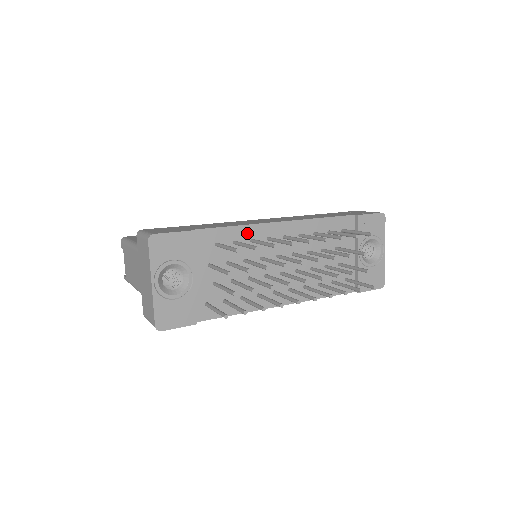
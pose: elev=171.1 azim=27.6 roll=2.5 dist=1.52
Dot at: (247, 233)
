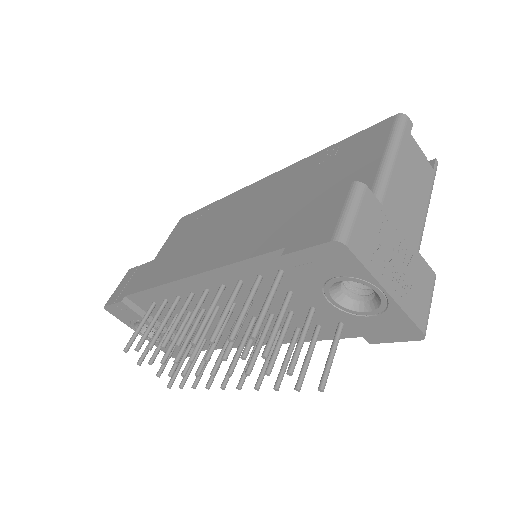
Dot at: (168, 292)
